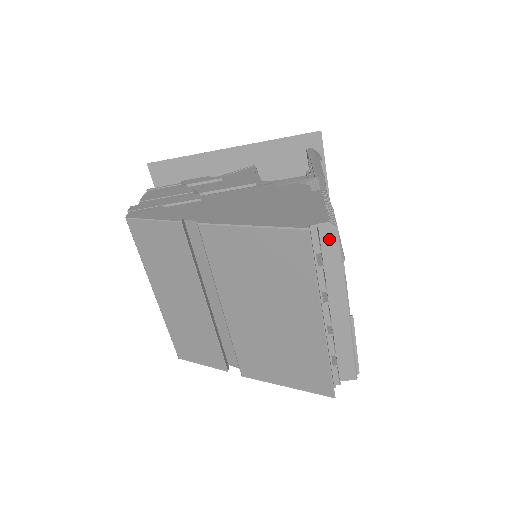
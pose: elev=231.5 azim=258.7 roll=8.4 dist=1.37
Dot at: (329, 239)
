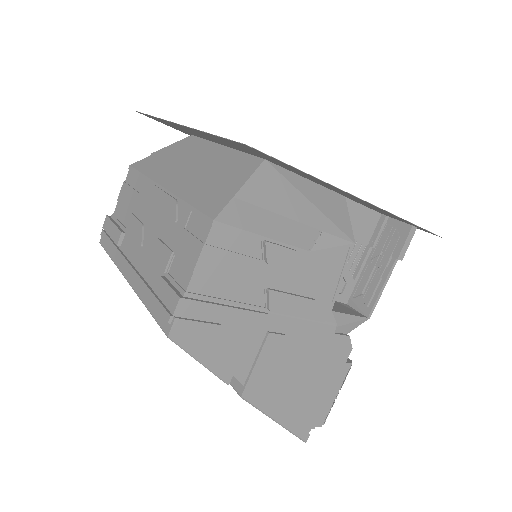
Dot at: occluded
